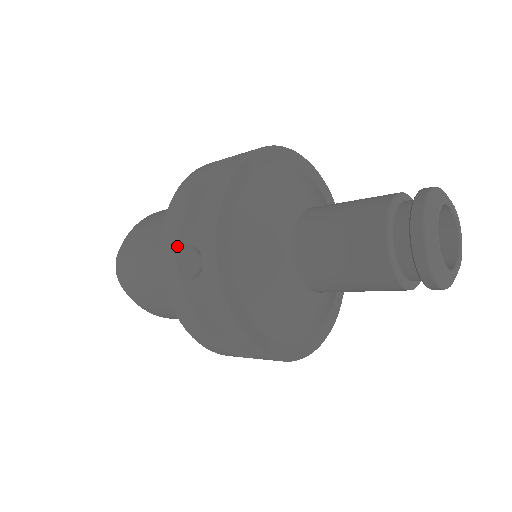
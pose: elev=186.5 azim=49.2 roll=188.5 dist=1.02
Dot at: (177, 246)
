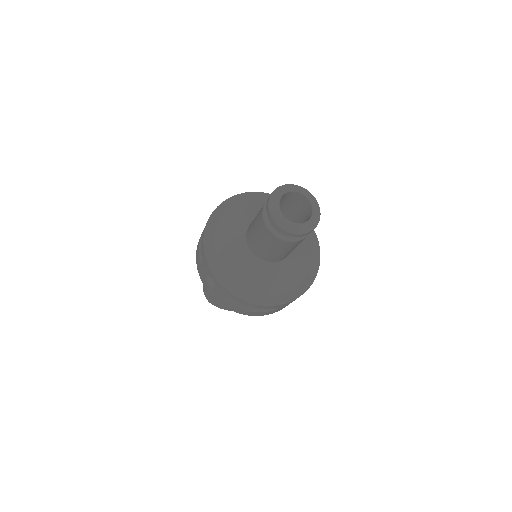
Dot at: (204, 277)
